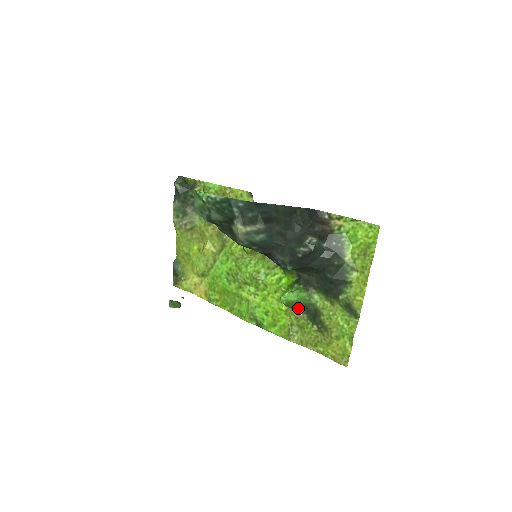
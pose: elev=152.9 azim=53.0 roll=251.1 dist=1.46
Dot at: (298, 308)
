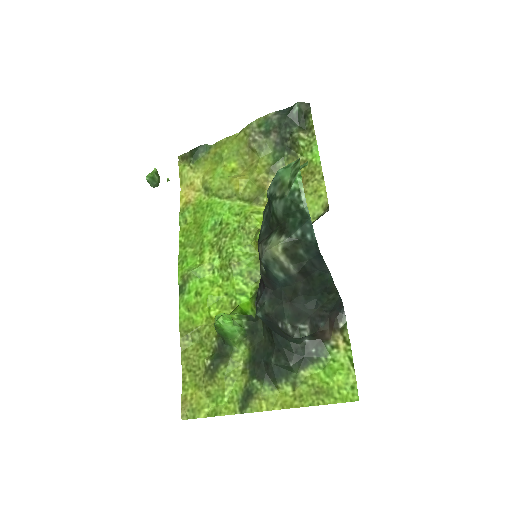
Dot at: occluded
